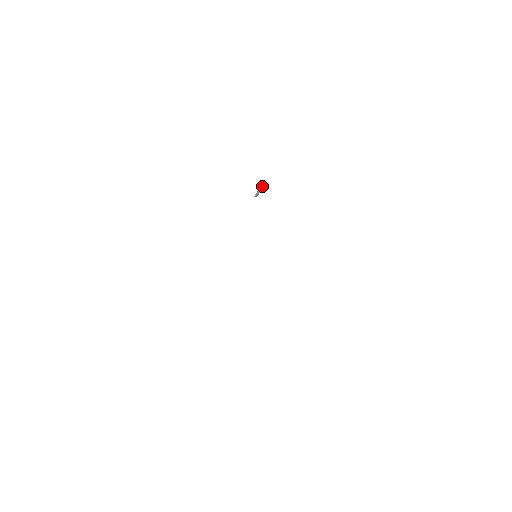
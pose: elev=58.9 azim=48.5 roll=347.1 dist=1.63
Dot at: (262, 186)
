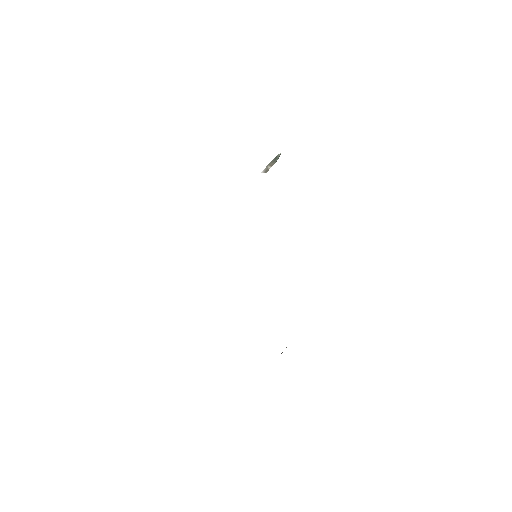
Dot at: (276, 159)
